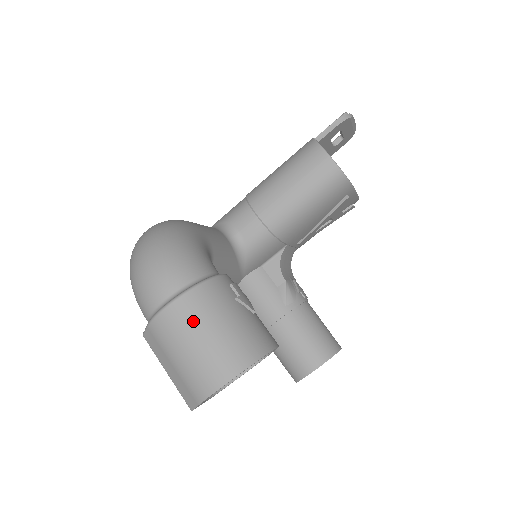
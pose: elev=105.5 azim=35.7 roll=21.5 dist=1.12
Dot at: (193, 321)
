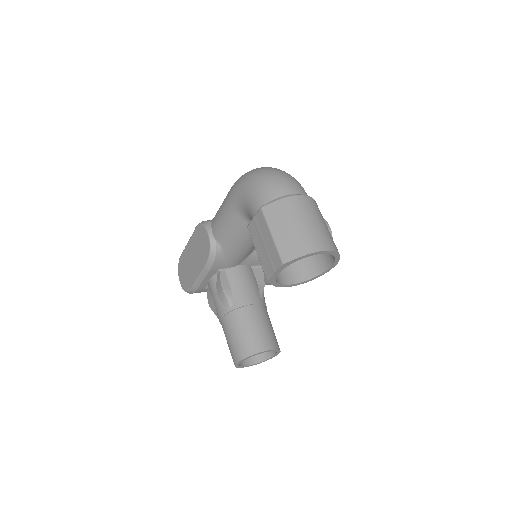
Dot at: (315, 211)
